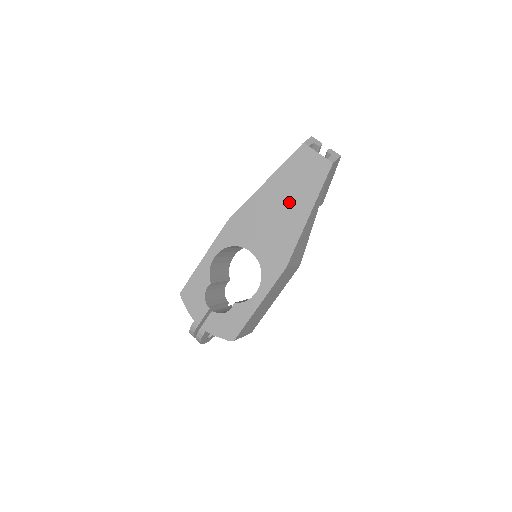
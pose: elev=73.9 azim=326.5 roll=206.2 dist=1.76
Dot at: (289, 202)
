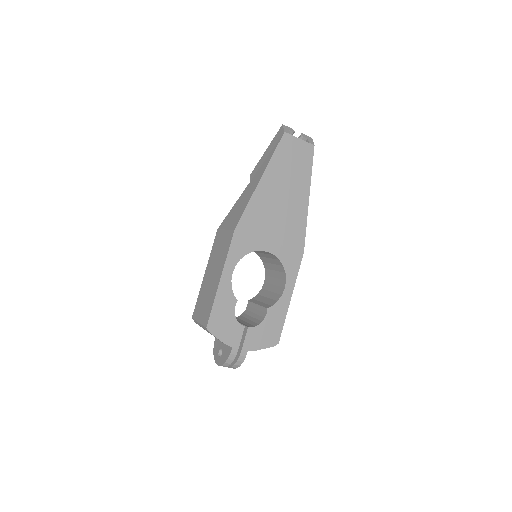
Dot at: (289, 192)
